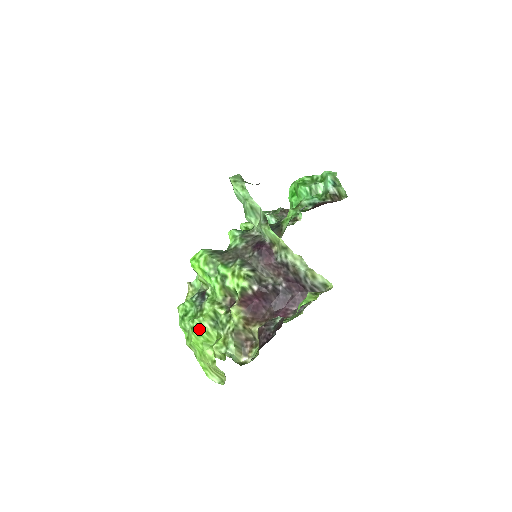
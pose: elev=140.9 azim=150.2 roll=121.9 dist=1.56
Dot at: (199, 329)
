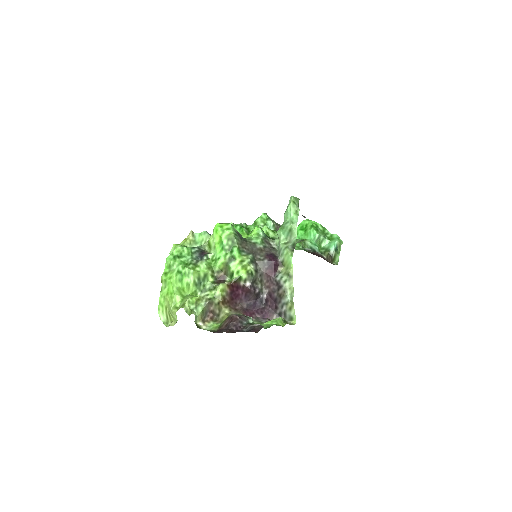
Dot at: (184, 277)
